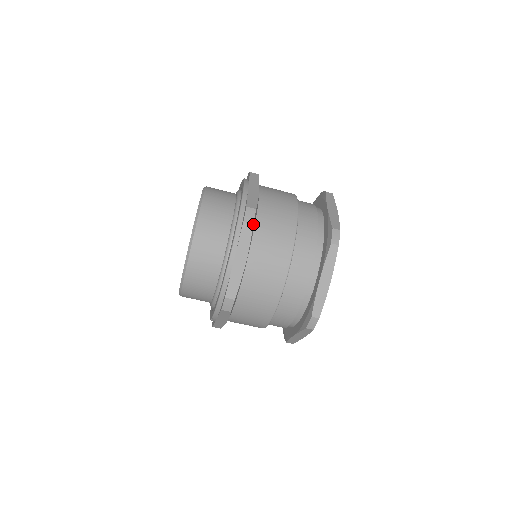
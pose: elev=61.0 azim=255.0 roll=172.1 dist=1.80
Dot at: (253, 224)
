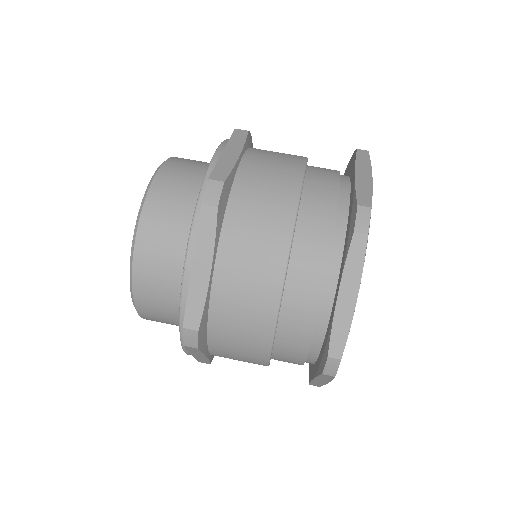
Dot at: (248, 132)
